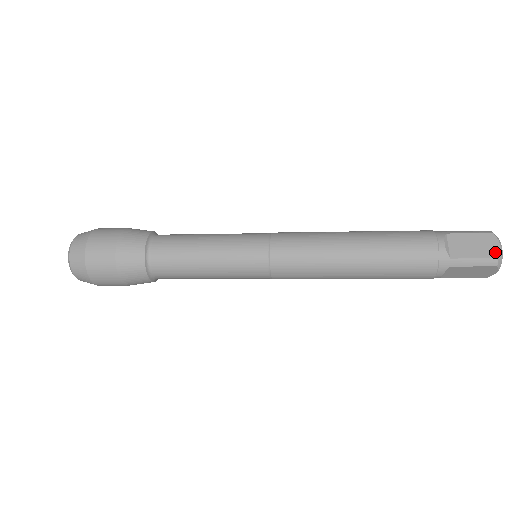
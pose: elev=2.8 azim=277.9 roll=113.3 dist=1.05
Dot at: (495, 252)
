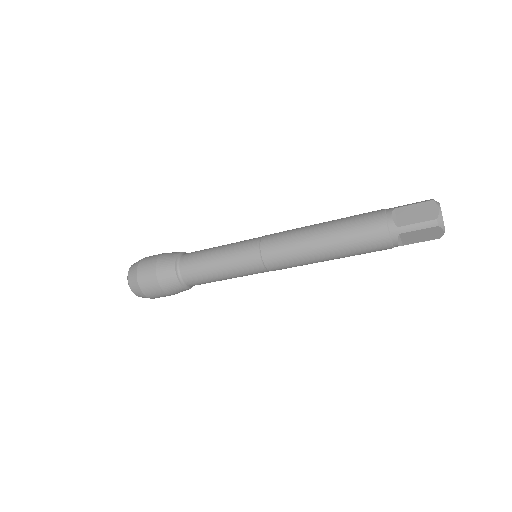
Dot at: (434, 215)
